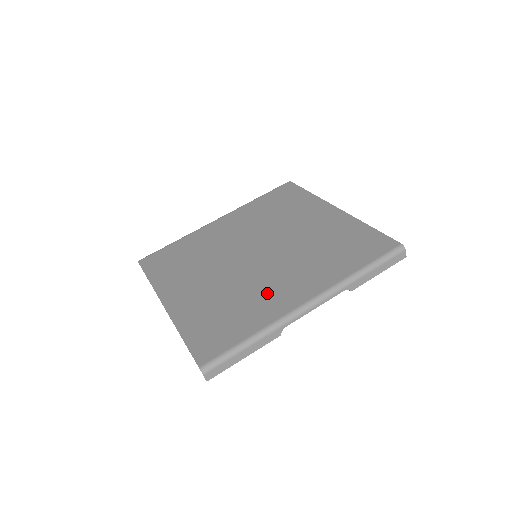
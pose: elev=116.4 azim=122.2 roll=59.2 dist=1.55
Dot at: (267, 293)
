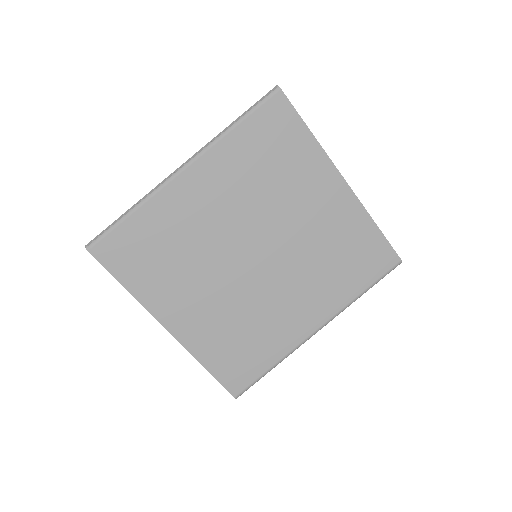
Dot at: (280, 318)
